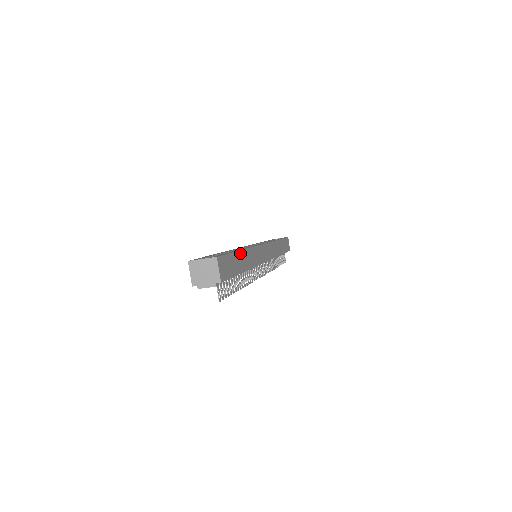
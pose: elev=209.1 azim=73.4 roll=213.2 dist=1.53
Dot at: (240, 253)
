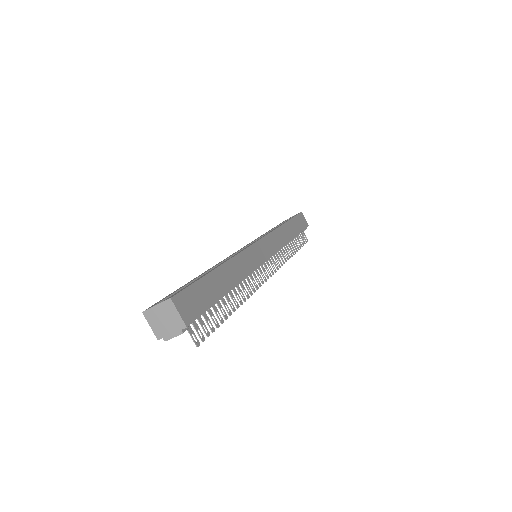
Dot at: (217, 271)
